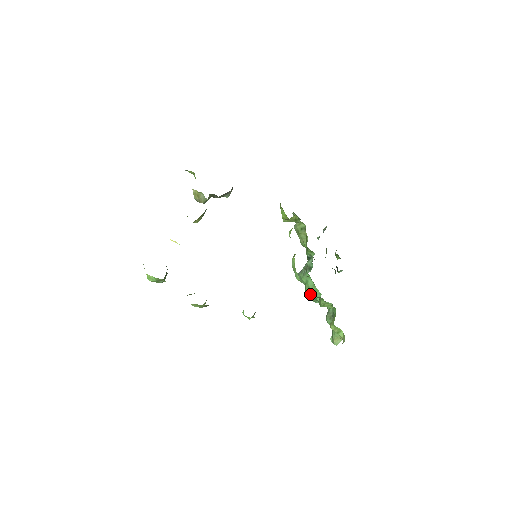
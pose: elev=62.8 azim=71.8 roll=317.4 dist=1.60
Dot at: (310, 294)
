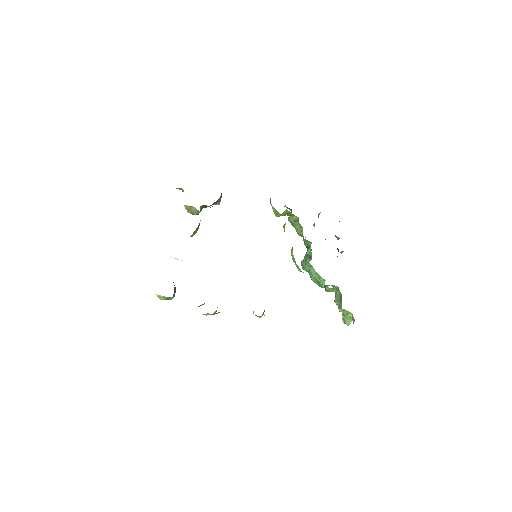
Dot at: (315, 281)
